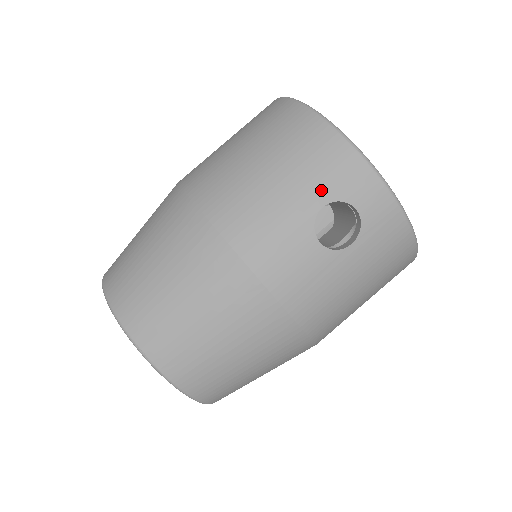
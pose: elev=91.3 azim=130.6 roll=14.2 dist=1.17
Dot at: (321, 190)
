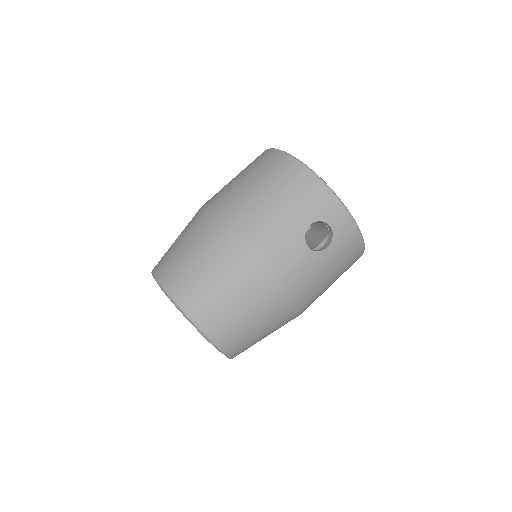
Dot at: (309, 214)
